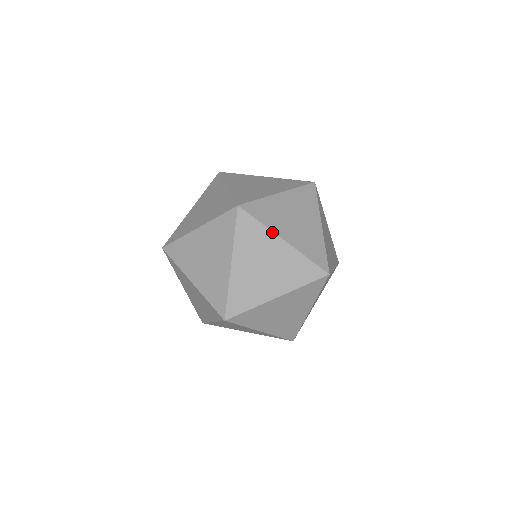
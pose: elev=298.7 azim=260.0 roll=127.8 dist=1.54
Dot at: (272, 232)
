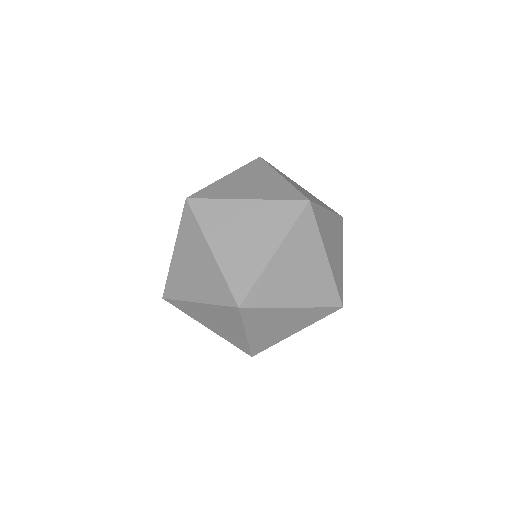
Dot at: (230, 200)
